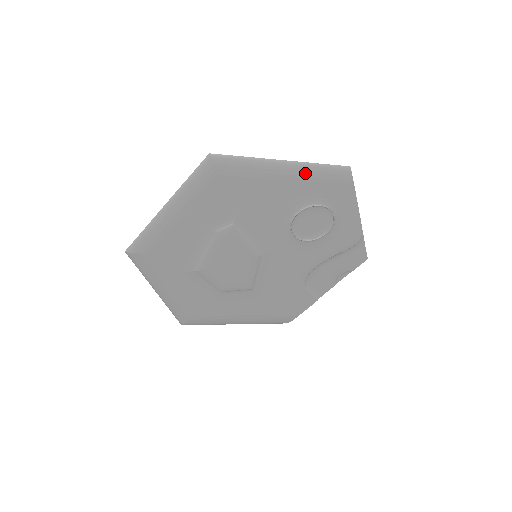
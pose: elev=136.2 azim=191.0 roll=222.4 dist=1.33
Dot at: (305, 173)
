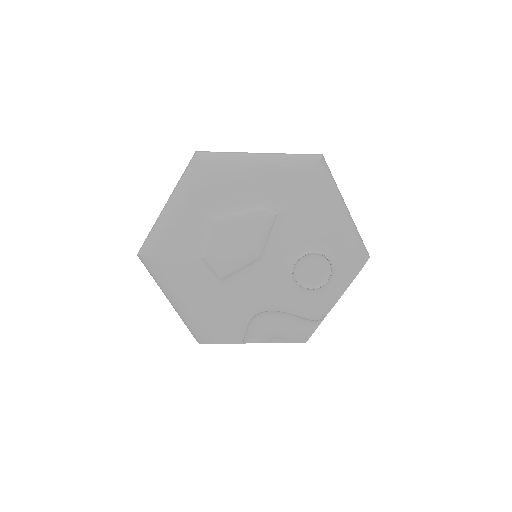
Dot at: (348, 230)
